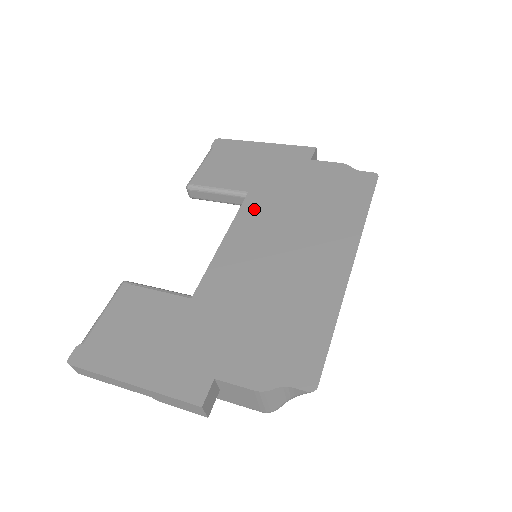
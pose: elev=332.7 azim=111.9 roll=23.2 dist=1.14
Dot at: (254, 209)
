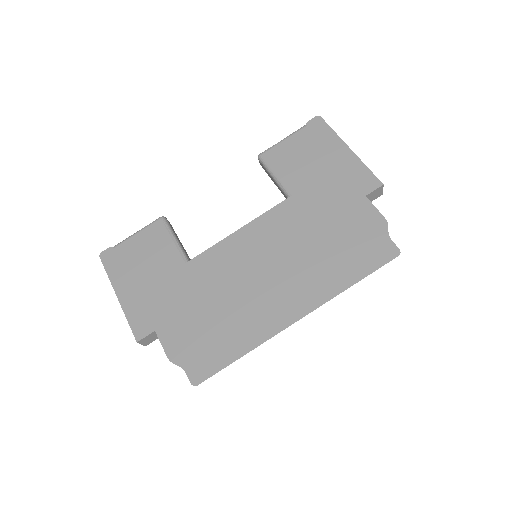
Dot at: (281, 216)
